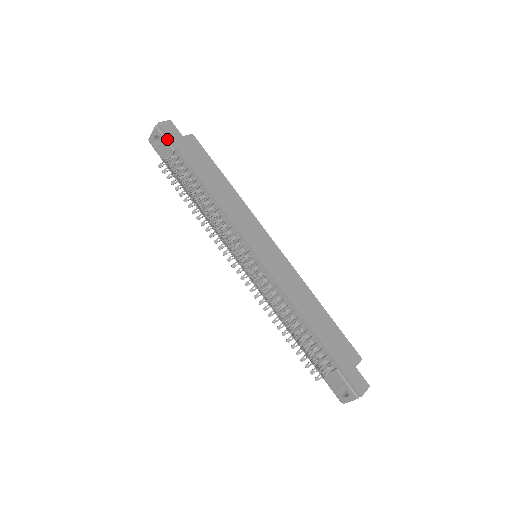
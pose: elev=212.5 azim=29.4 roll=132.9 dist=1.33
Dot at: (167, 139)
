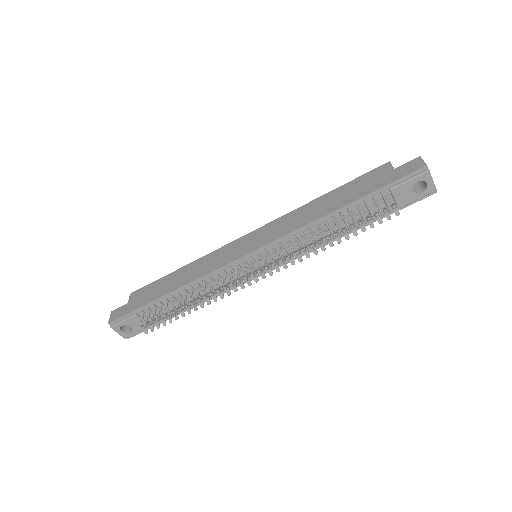
Dot at: (124, 319)
